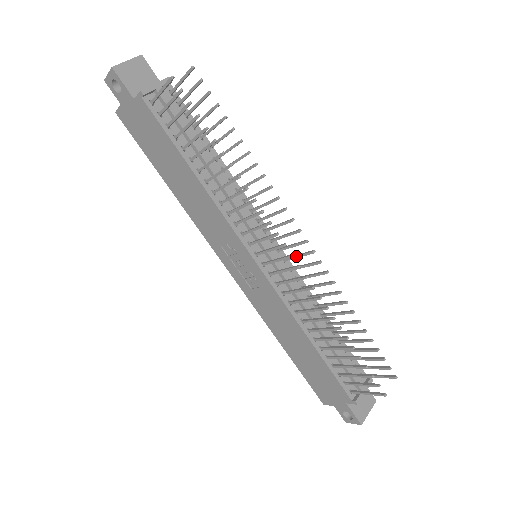
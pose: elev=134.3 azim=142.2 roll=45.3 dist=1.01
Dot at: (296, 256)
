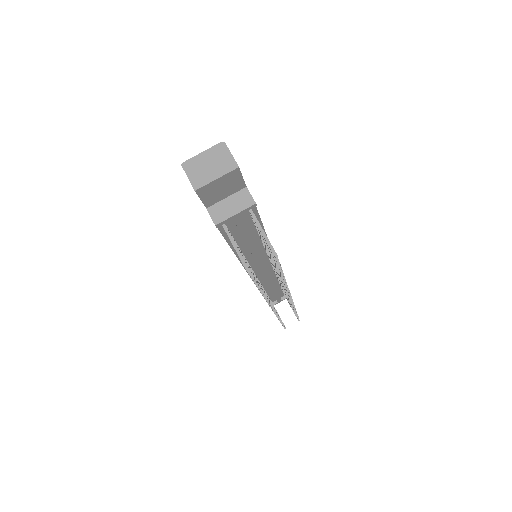
Dot at: occluded
